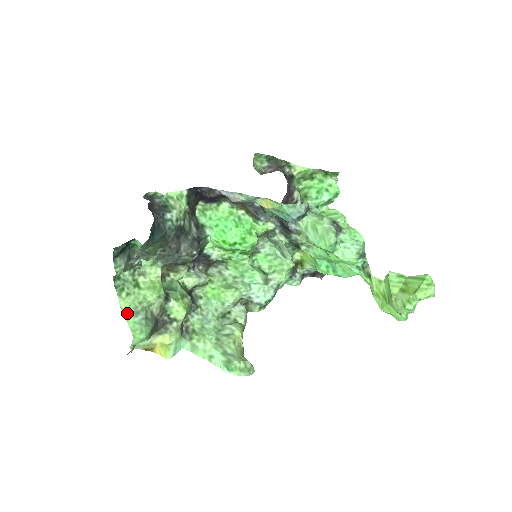
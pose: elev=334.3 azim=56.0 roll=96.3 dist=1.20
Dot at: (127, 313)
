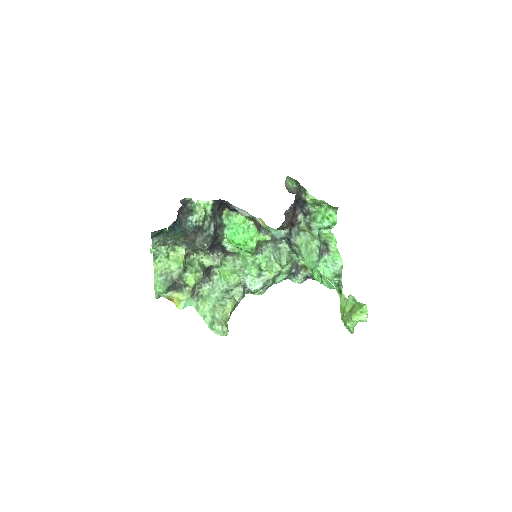
Dot at: (156, 273)
